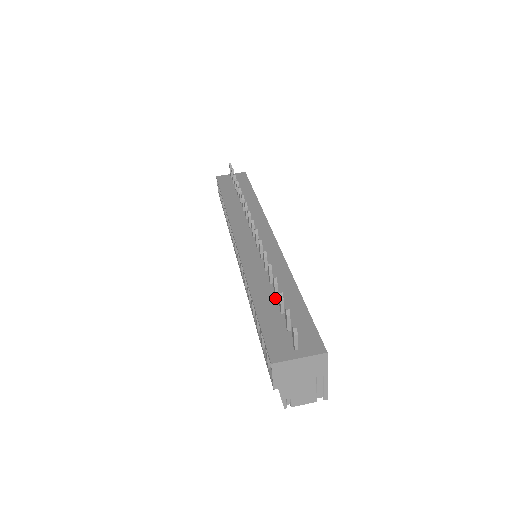
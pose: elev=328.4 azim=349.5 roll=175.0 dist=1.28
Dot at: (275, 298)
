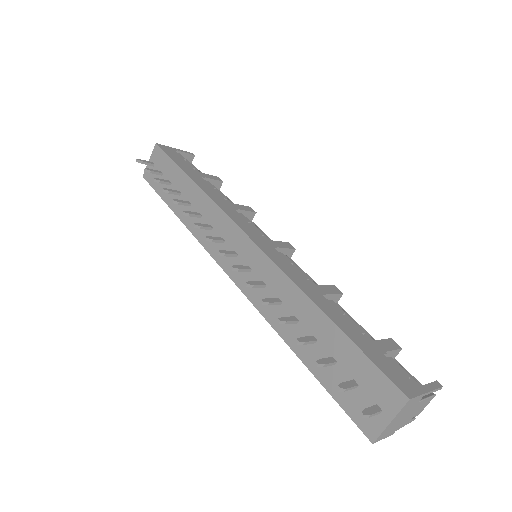
Dot at: (315, 344)
